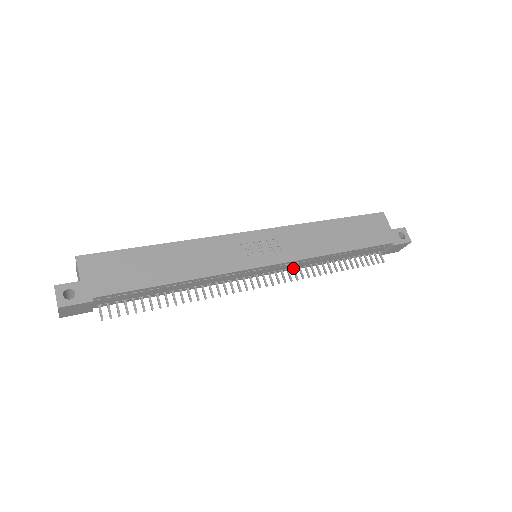
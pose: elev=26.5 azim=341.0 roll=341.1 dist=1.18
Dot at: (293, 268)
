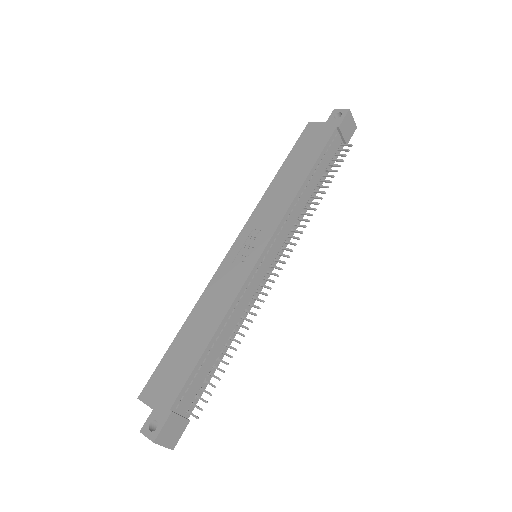
Dot at: (291, 231)
